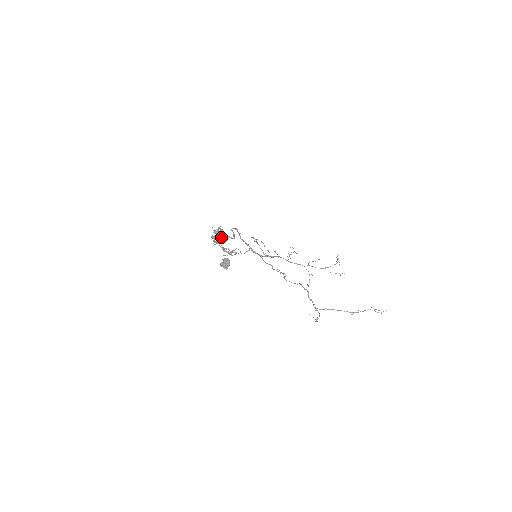
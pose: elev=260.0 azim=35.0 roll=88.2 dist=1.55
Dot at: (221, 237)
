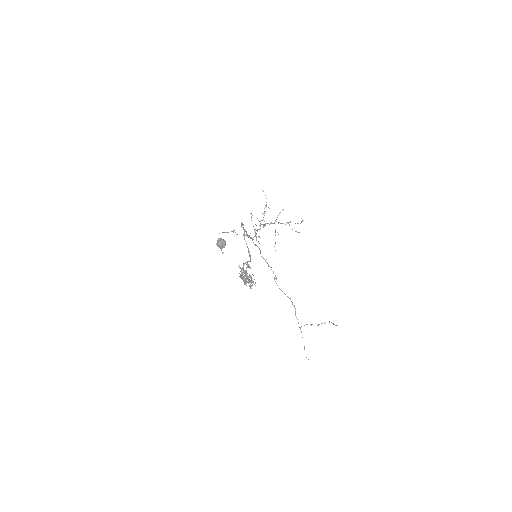
Dot at: (243, 265)
